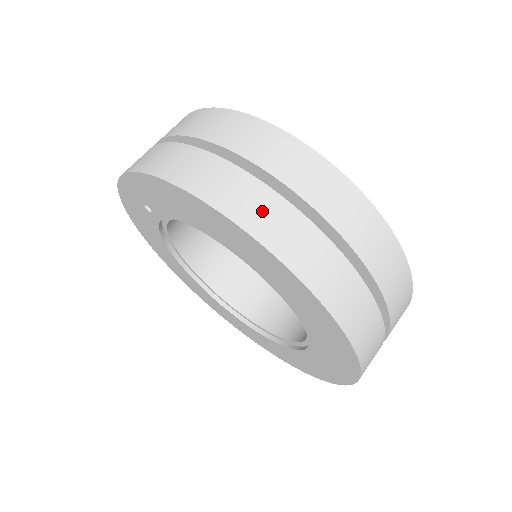
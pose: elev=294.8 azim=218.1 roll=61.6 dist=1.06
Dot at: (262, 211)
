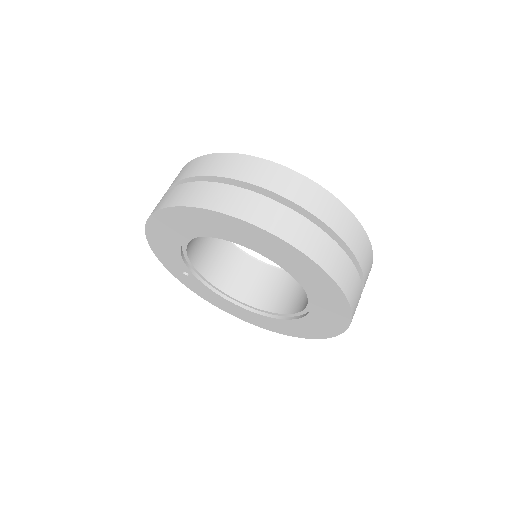
Dot at: (165, 199)
